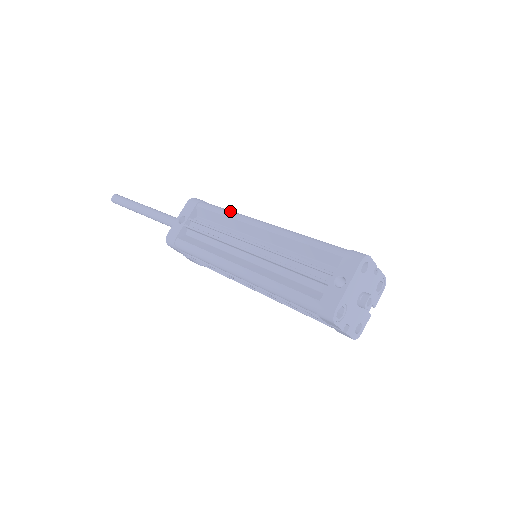
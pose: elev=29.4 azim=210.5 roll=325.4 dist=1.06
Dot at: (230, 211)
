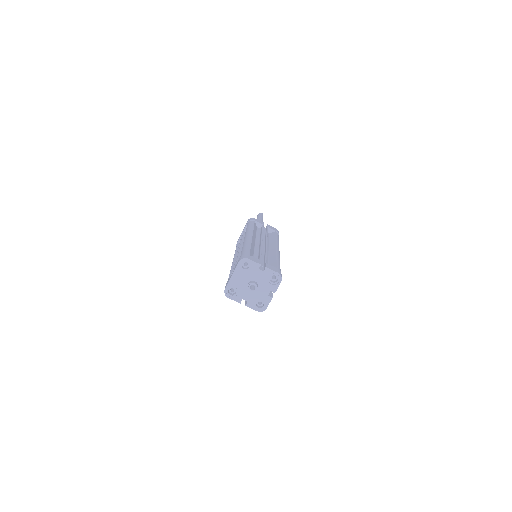
Dot at: (249, 227)
